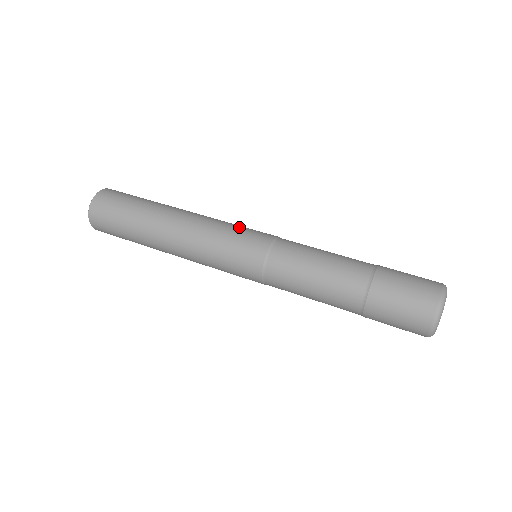
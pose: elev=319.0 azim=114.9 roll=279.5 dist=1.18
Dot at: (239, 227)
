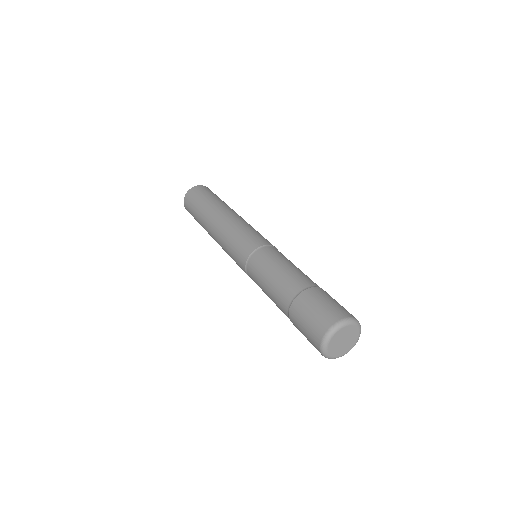
Dot at: (242, 234)
